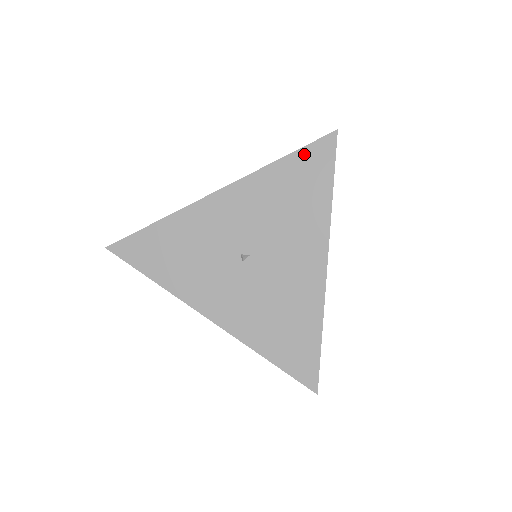
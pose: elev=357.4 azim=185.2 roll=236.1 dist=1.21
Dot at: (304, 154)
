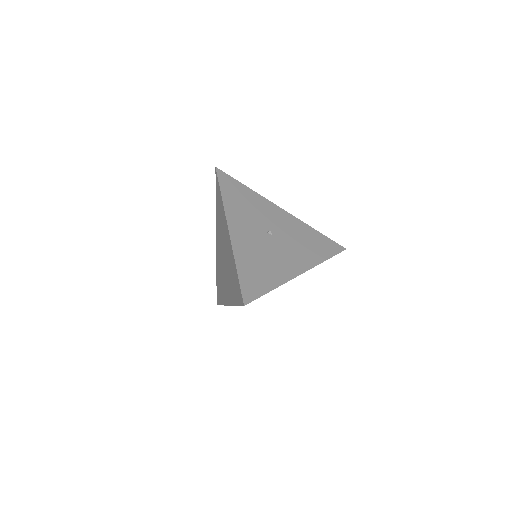
Dot at: (327, 240)
